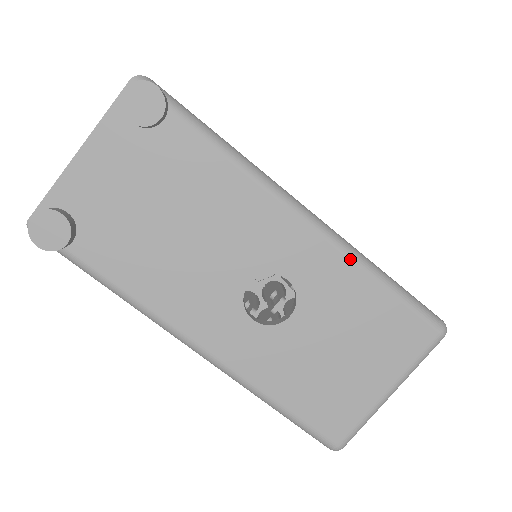
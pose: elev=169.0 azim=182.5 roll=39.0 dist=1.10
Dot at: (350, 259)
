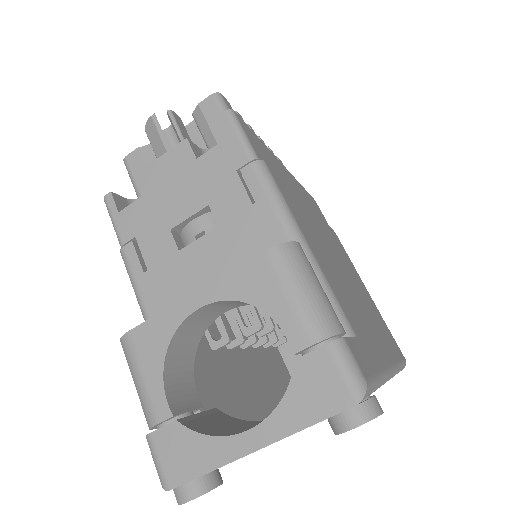
Dot at: occluded
